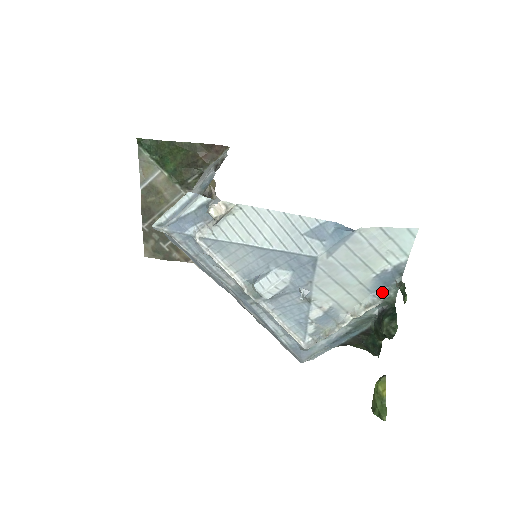
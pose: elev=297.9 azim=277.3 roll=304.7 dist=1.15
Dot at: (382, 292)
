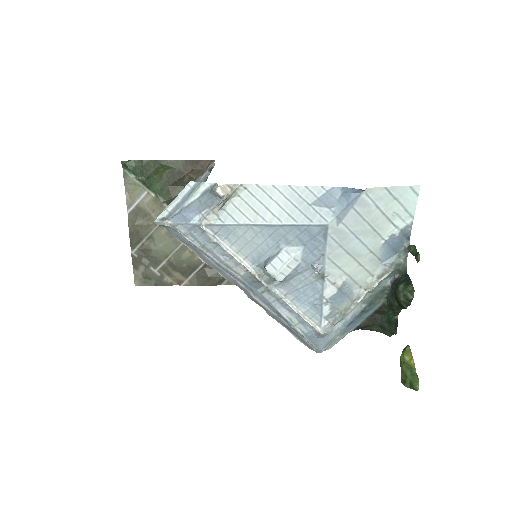
Dot at: (392, 260)
